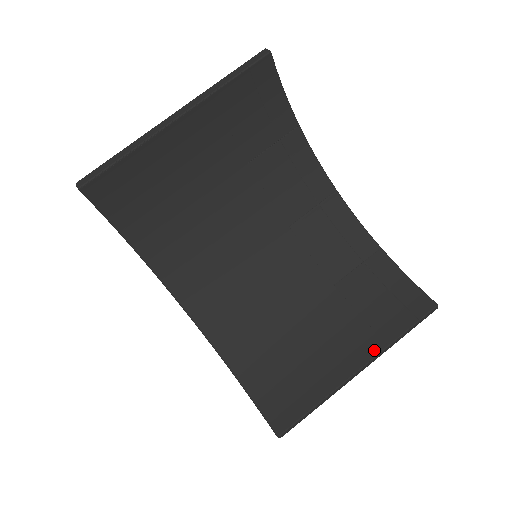
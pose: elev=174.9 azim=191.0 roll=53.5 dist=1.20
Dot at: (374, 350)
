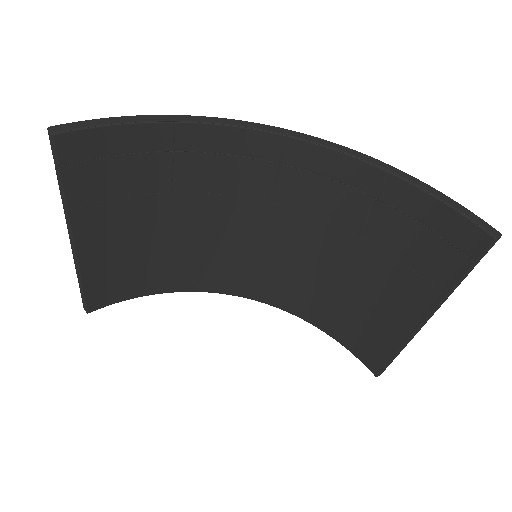
Dot at: (431, 302)
